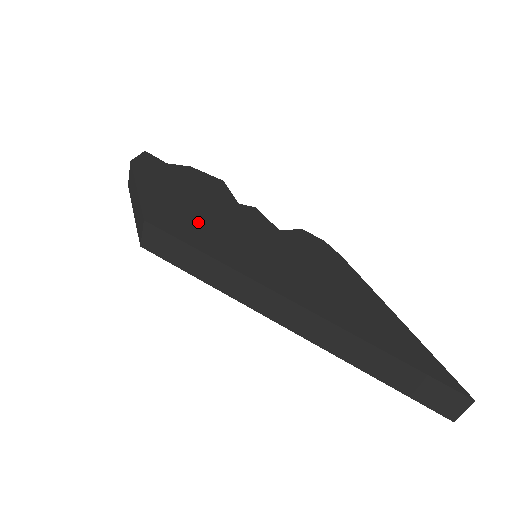
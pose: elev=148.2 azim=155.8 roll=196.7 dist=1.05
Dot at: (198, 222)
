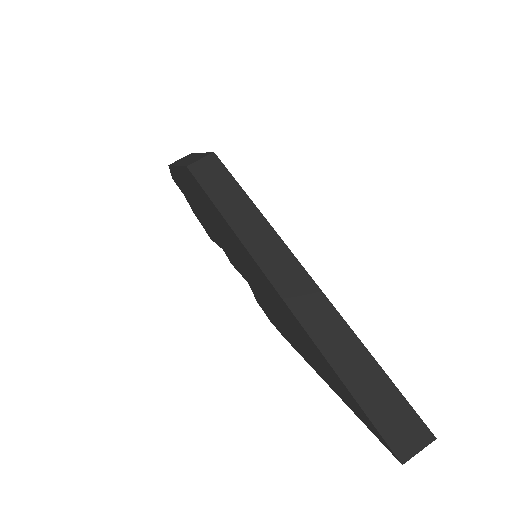
Dot at: occluded
